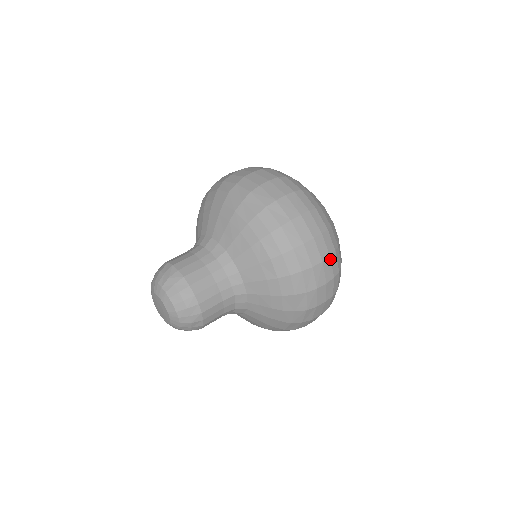
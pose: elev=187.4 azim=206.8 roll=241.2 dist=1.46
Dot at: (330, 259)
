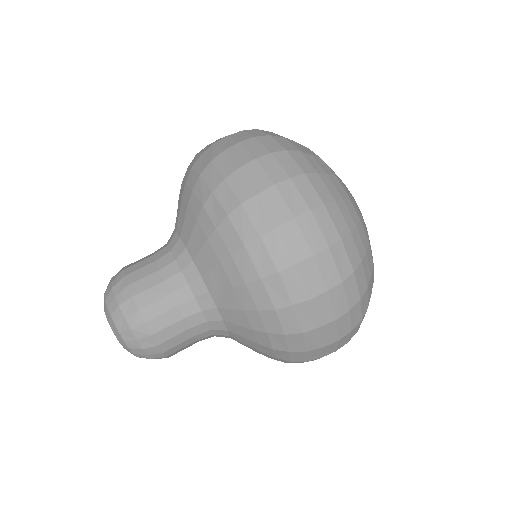
Dot at: (346, 343)
